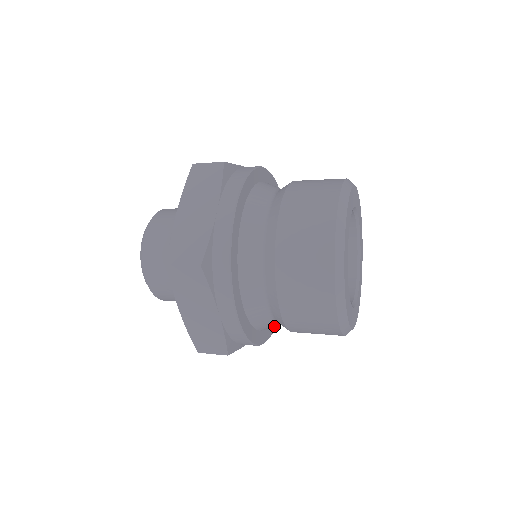
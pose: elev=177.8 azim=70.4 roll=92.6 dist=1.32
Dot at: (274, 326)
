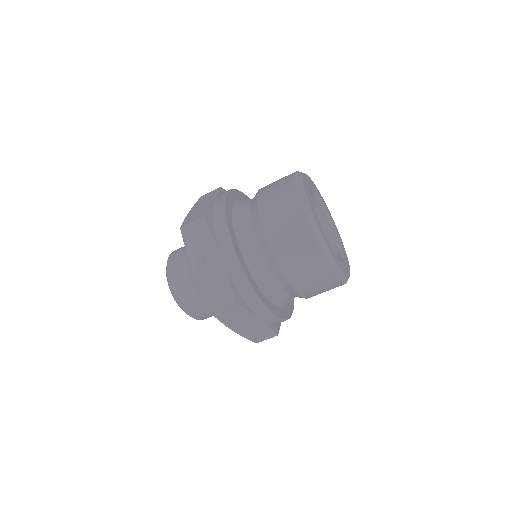
Dot at: (248, 277)
